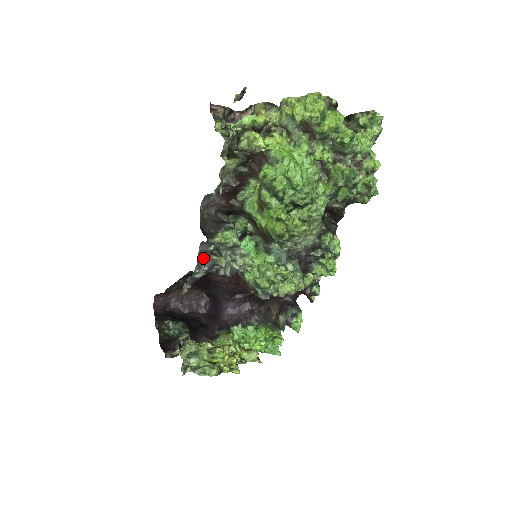
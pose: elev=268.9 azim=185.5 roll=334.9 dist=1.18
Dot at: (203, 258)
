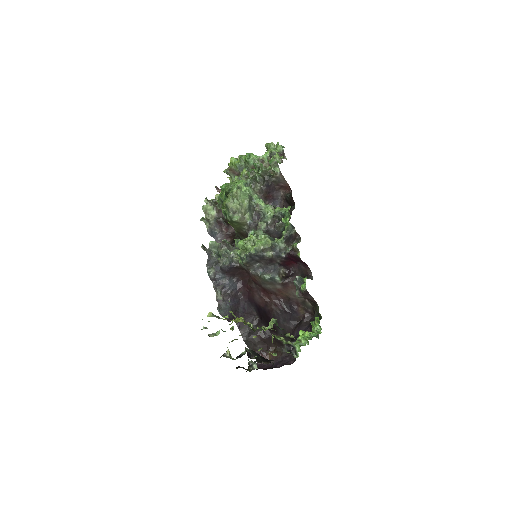
Dot at: (212, 263)
